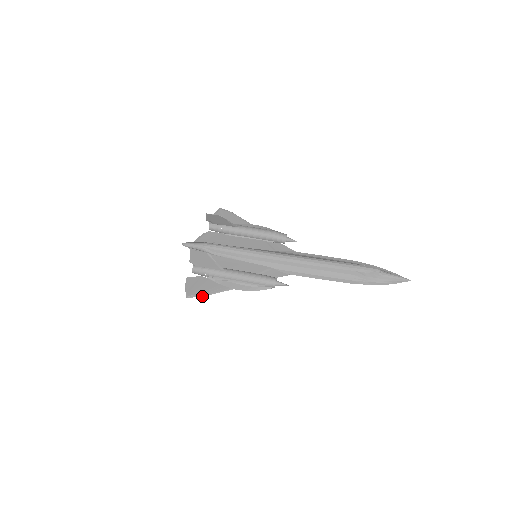
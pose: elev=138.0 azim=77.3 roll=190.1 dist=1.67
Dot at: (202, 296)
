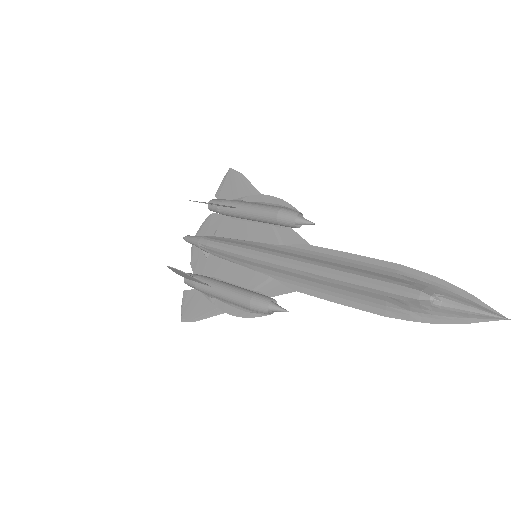
Dot at: (194, 321)
